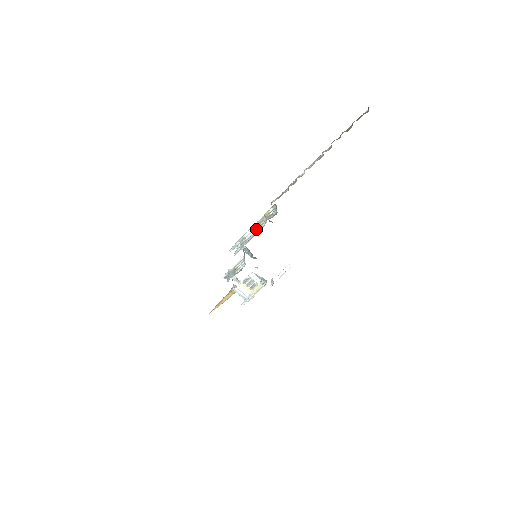
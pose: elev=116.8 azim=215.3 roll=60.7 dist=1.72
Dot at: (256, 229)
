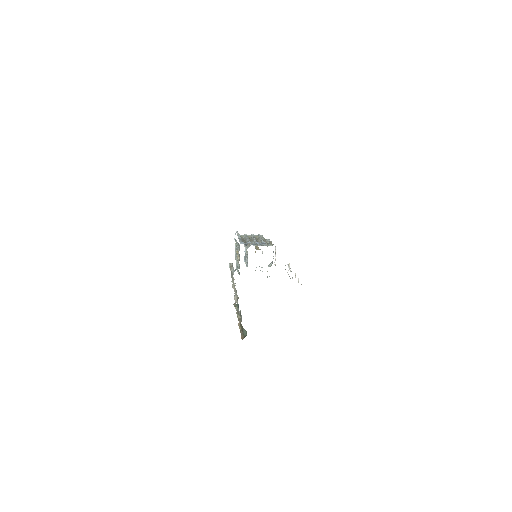
Dot at: occluded
